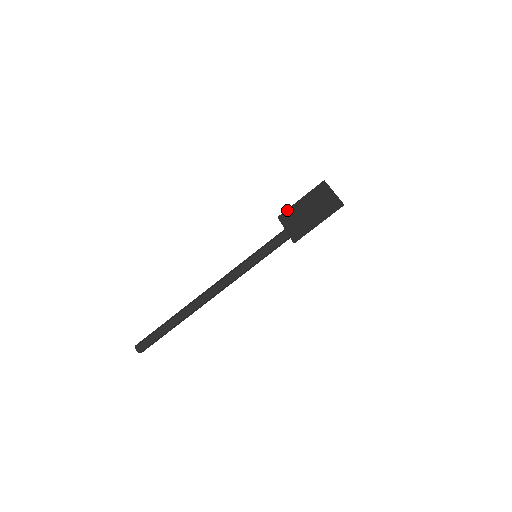
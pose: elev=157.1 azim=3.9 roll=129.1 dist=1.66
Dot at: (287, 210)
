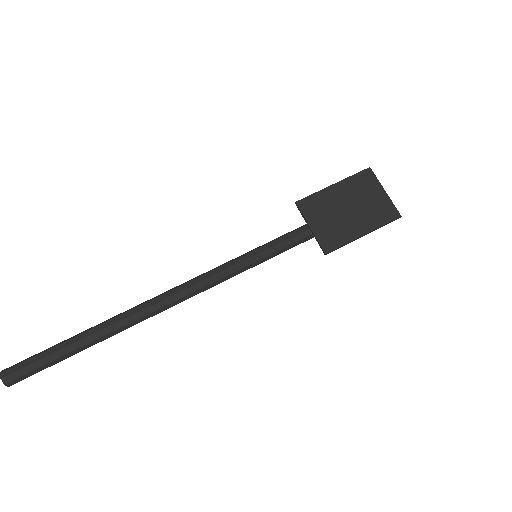
Dot at: (312, 196)
